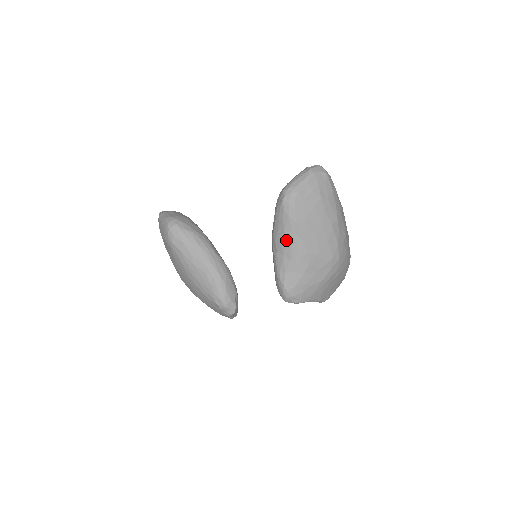
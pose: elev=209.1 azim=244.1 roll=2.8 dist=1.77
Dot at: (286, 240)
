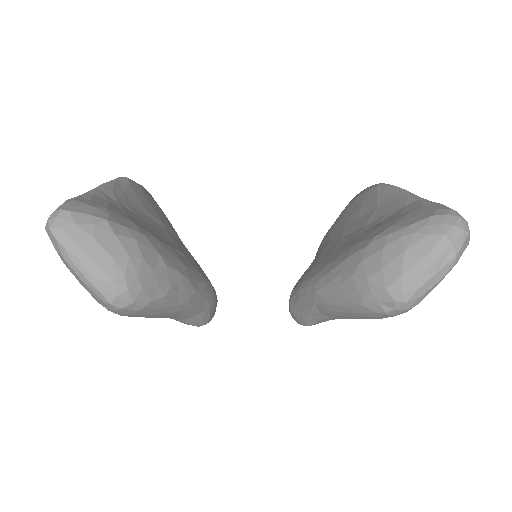
Dot at: occluded
